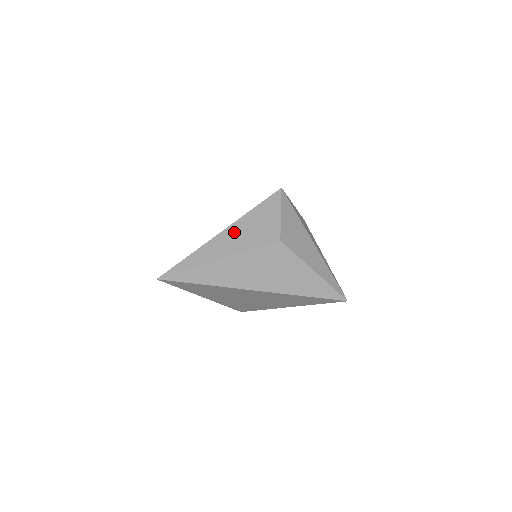
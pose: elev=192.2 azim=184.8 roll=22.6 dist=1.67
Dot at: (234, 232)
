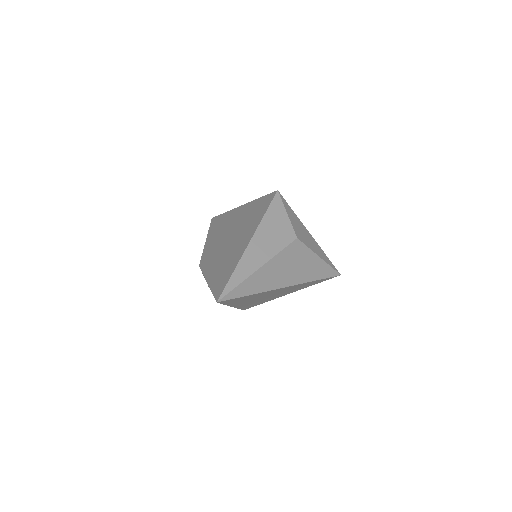
Dot at: (260, 240)
